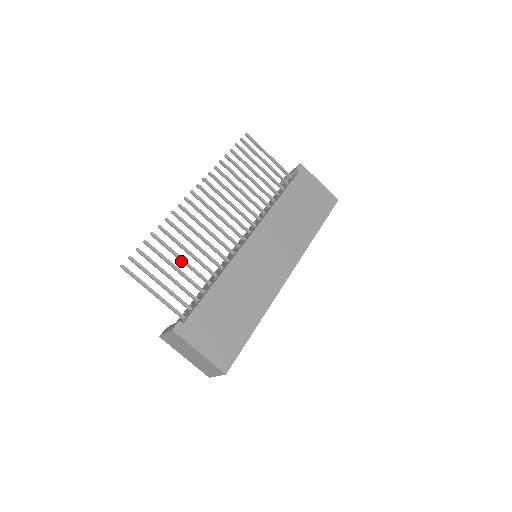
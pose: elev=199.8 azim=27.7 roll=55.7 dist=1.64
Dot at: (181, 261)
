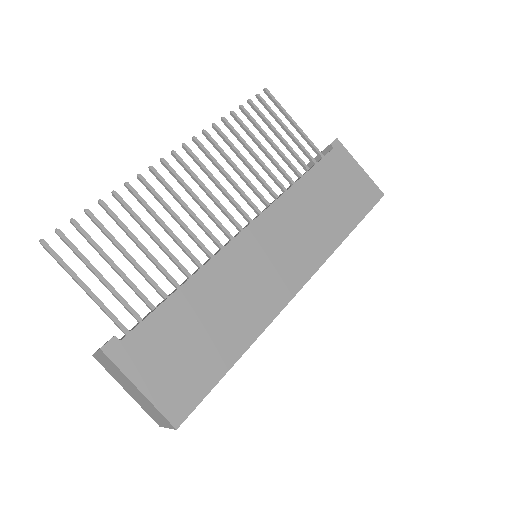
Dot at: (138, 247)
